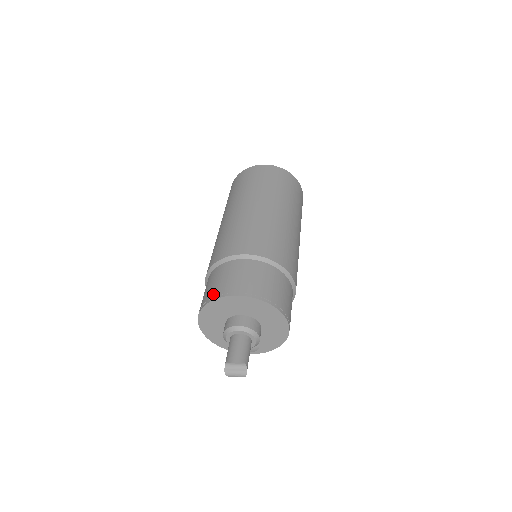
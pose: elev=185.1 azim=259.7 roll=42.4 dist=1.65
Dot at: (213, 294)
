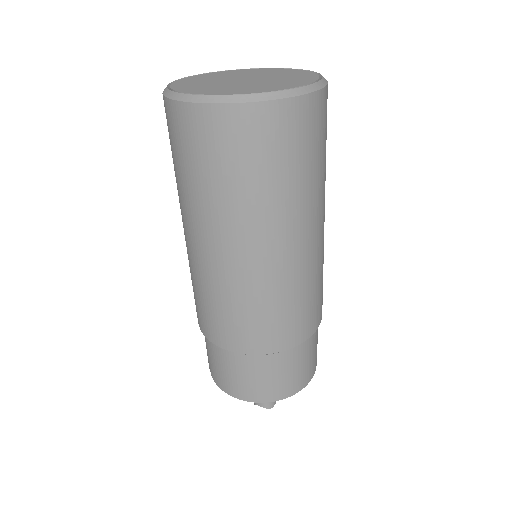
Dot at: (259, 397)
